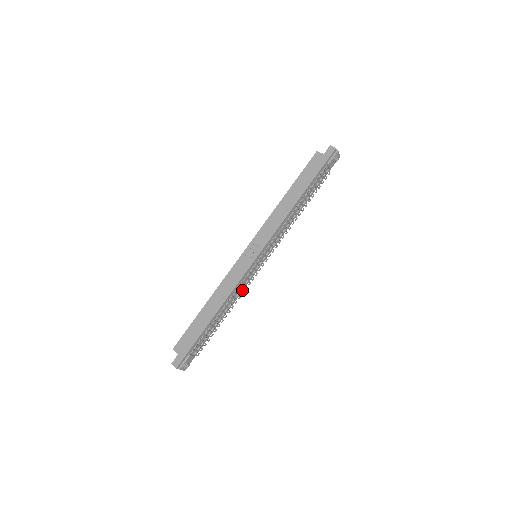
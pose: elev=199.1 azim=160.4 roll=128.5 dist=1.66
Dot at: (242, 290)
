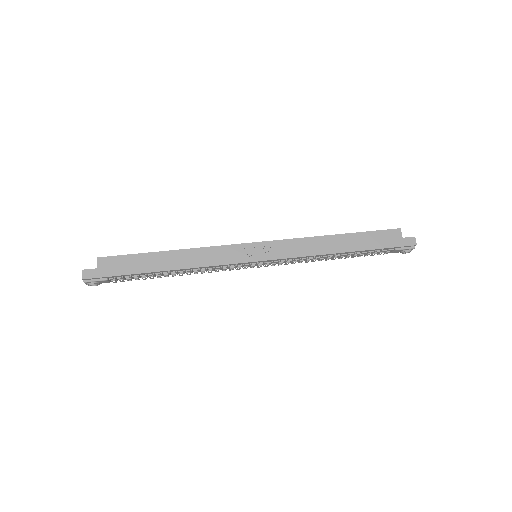
Dot at: (212, 269)
